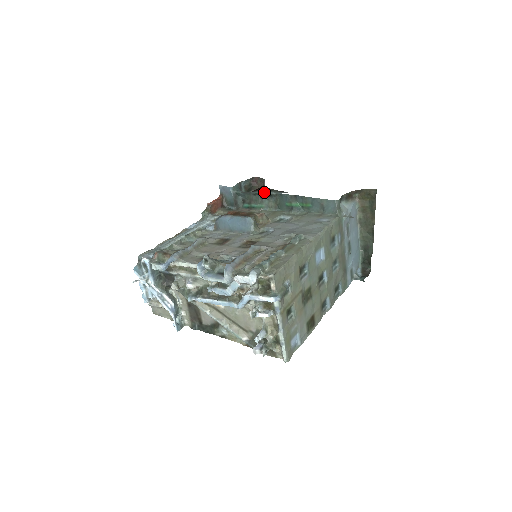
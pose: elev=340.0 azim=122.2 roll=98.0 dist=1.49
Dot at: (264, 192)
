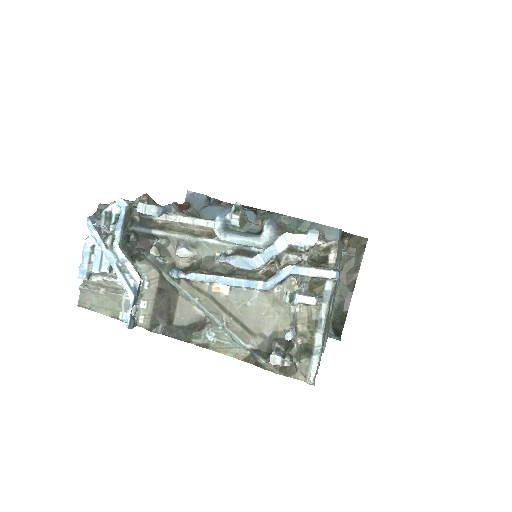
Dot at: occluded
